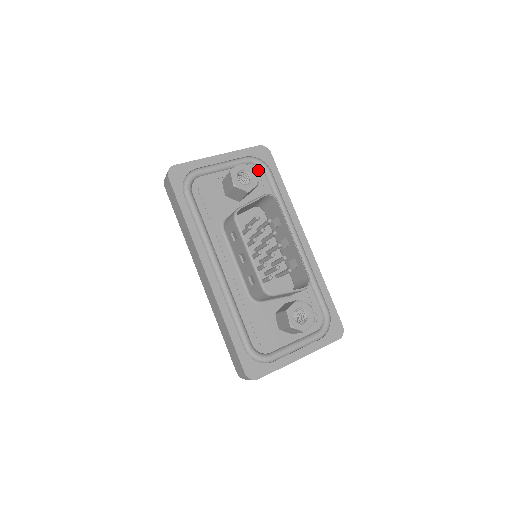
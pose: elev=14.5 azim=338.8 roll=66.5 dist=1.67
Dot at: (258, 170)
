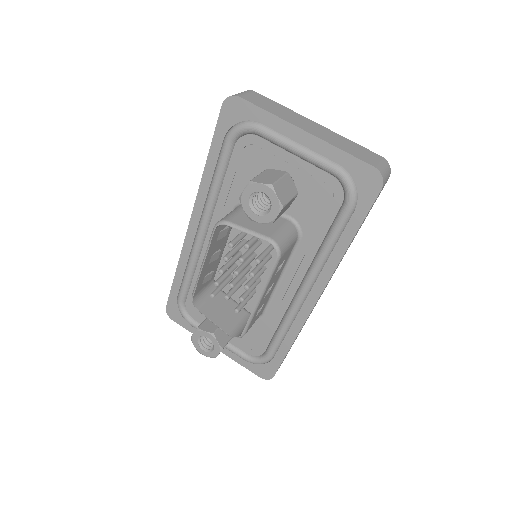
Dot at: (338, 193)
